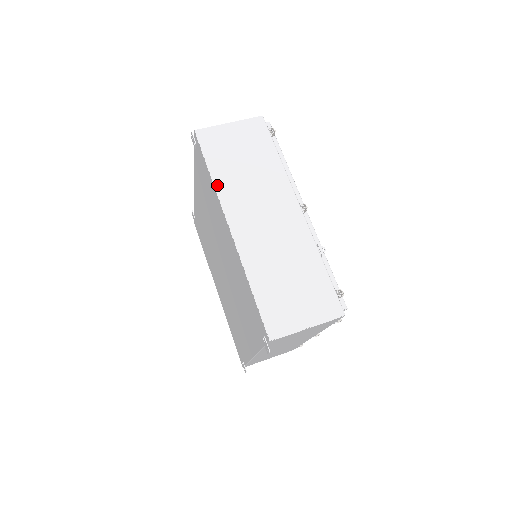
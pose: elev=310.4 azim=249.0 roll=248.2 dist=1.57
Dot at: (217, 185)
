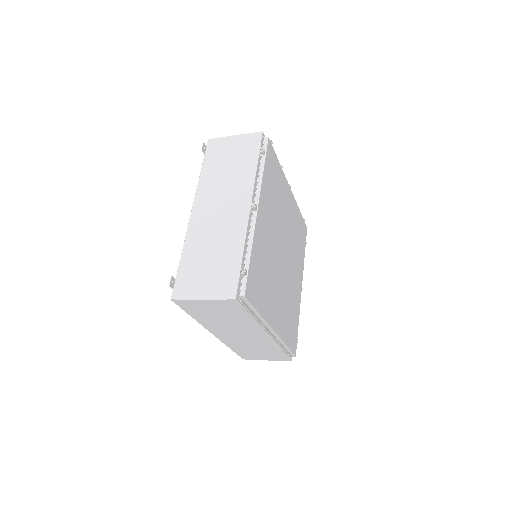
Dot at: occluded
